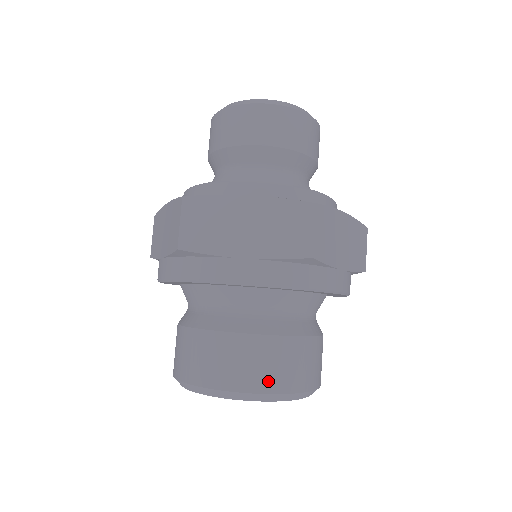
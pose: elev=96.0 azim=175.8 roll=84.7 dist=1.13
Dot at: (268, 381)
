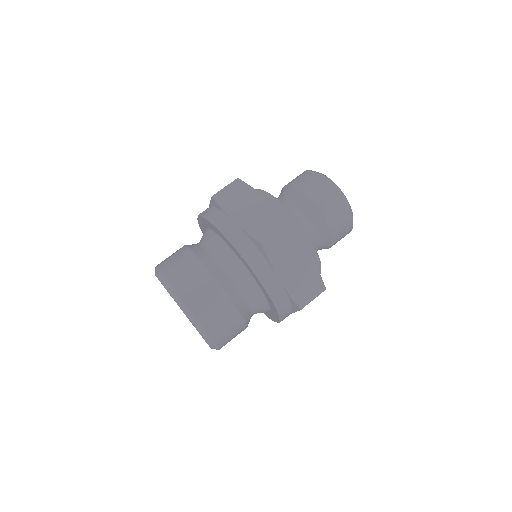
Dot at: (219, 335)
